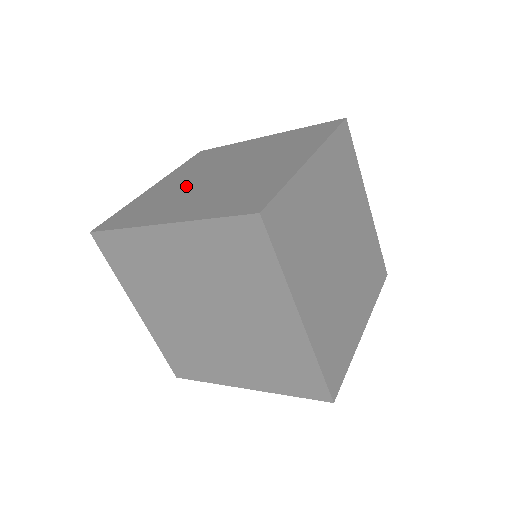
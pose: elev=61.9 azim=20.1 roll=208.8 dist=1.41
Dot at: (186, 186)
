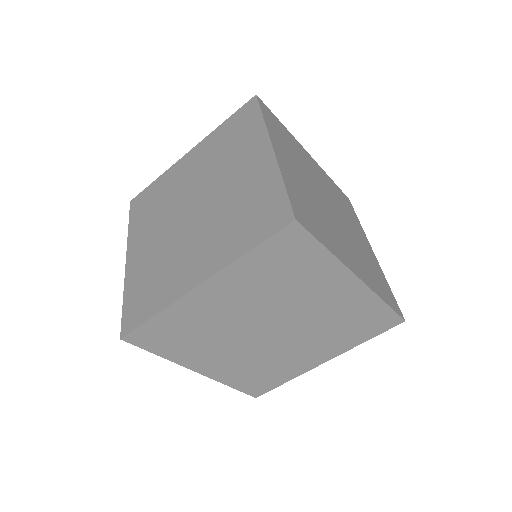
Dot at: (169, 240)
